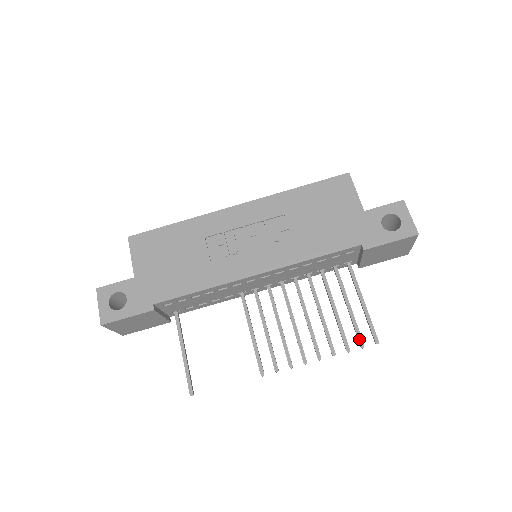
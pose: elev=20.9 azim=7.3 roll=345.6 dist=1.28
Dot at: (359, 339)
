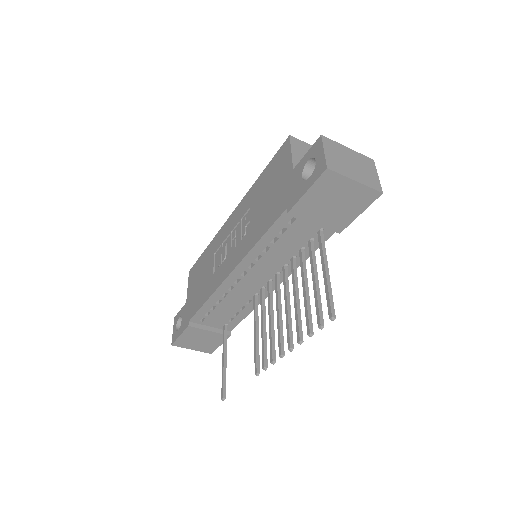
Dot at: (317, 318)
